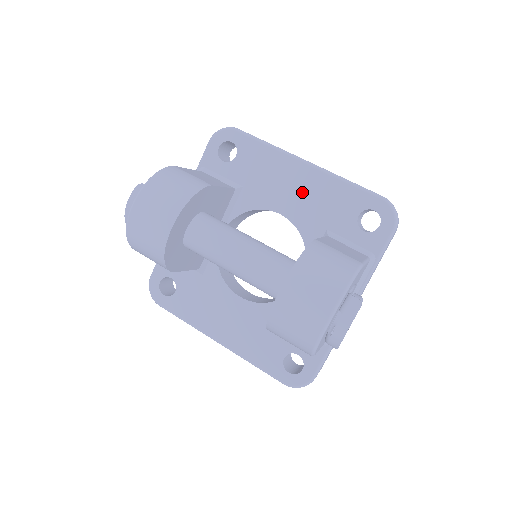
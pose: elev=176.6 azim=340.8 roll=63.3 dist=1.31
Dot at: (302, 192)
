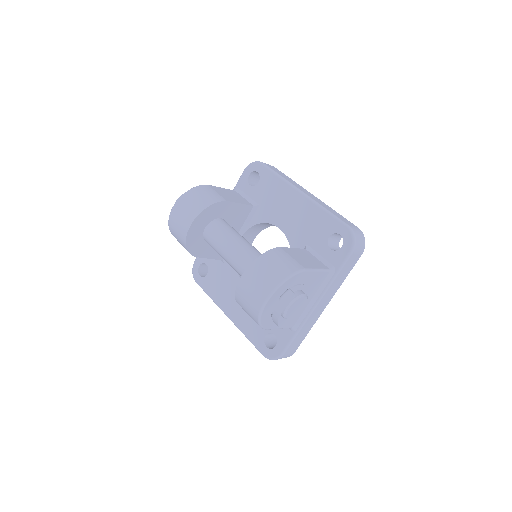
Dot at: (295, 214)
